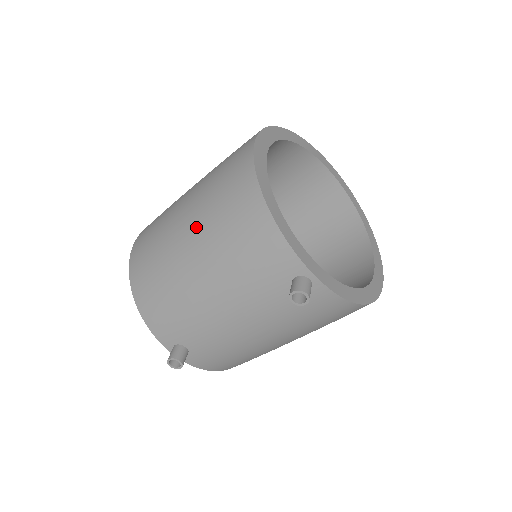
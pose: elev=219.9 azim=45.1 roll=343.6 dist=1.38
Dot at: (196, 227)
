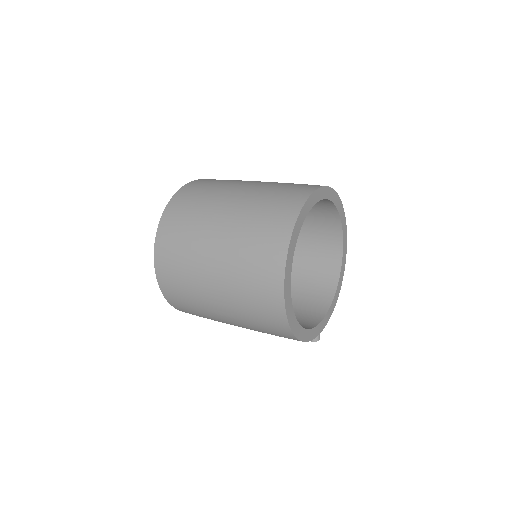
Dot at: (240, 324)
